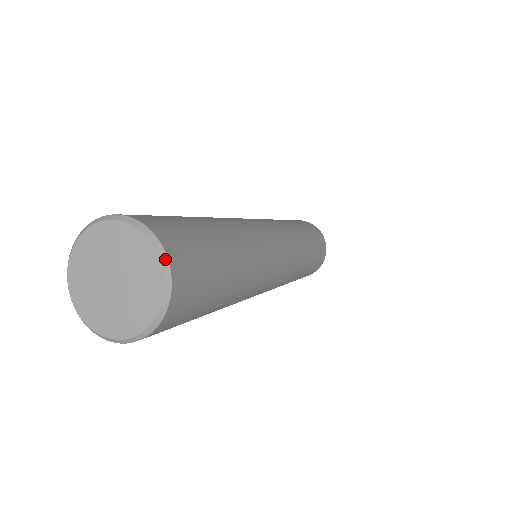
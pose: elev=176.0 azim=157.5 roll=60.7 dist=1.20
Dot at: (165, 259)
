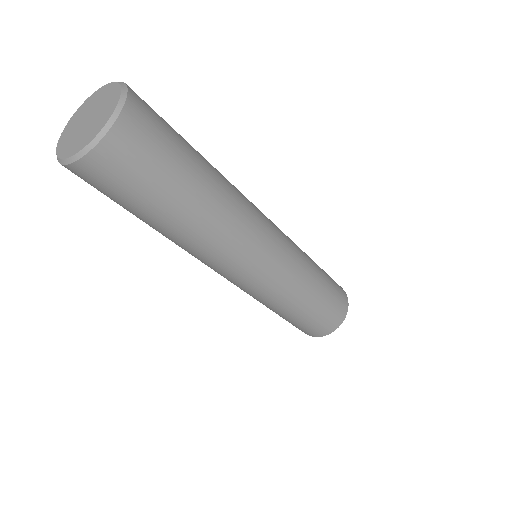
Dot at: (121, 106)
